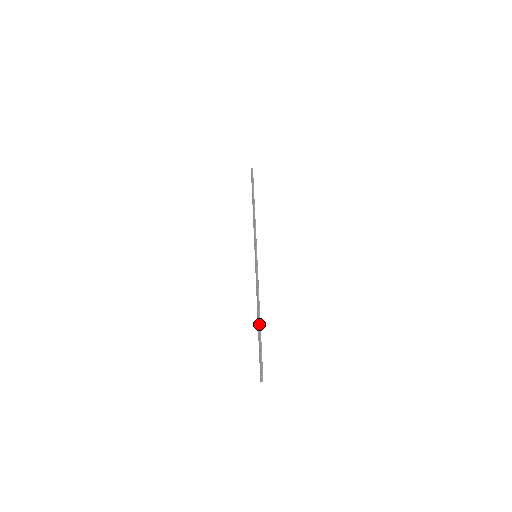
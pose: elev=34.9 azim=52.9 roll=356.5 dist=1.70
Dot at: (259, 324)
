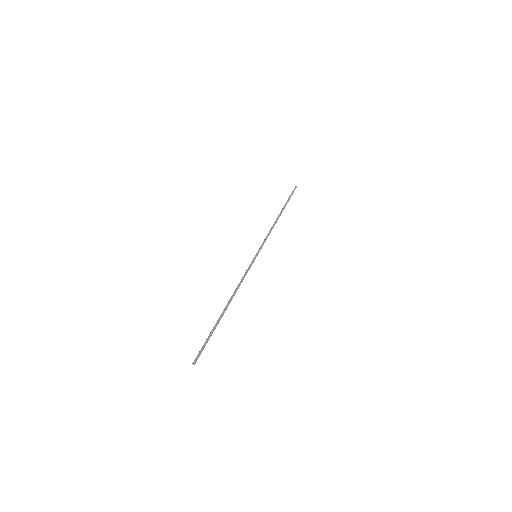
Dot at: (222, 313)
